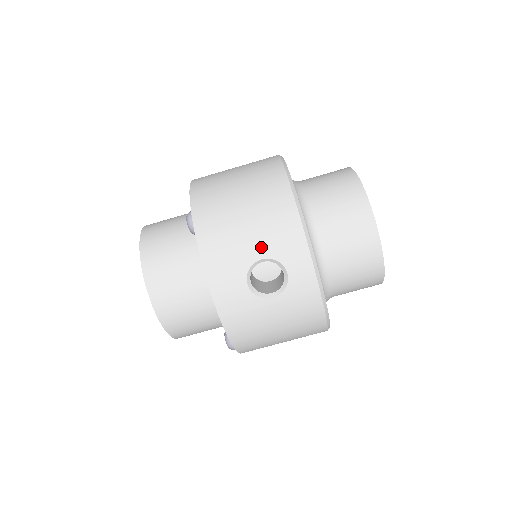
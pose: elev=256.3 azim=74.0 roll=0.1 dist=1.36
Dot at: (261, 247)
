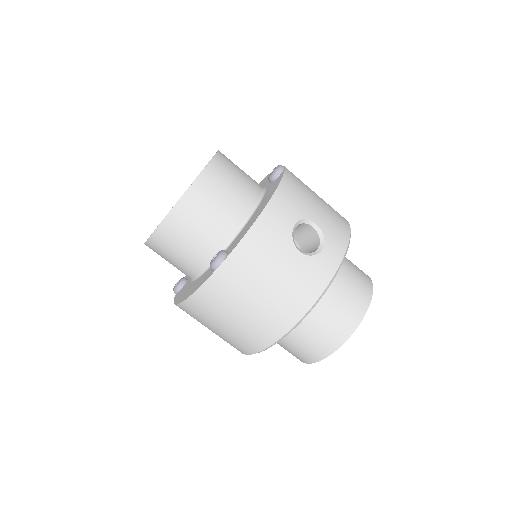
Dot at: (320, 219)
